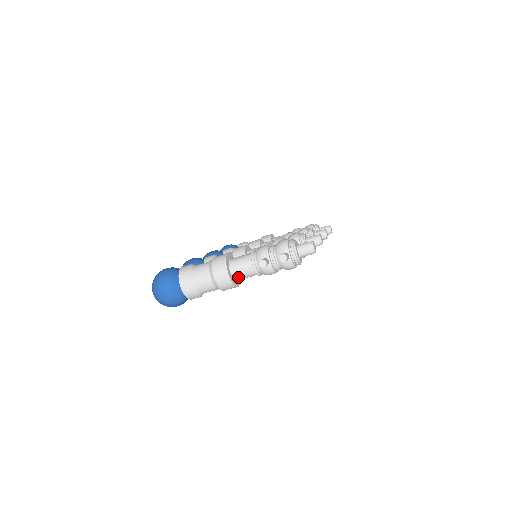
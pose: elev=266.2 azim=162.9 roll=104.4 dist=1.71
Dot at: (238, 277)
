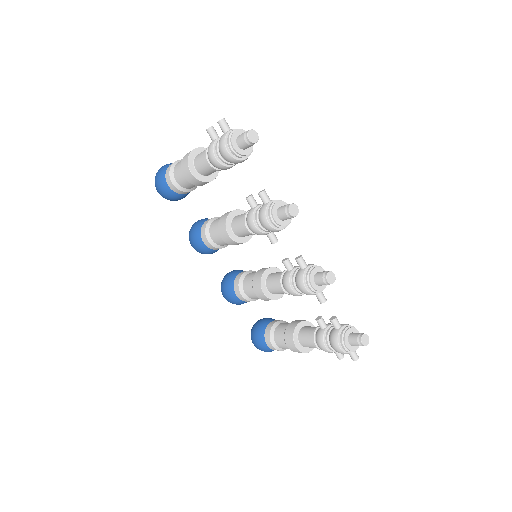
Dot at: (197, 159)
